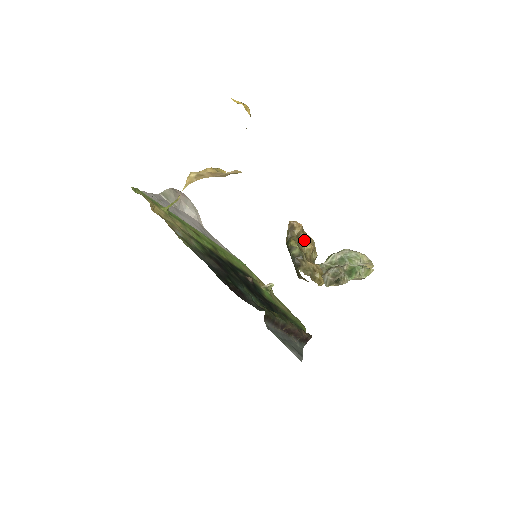
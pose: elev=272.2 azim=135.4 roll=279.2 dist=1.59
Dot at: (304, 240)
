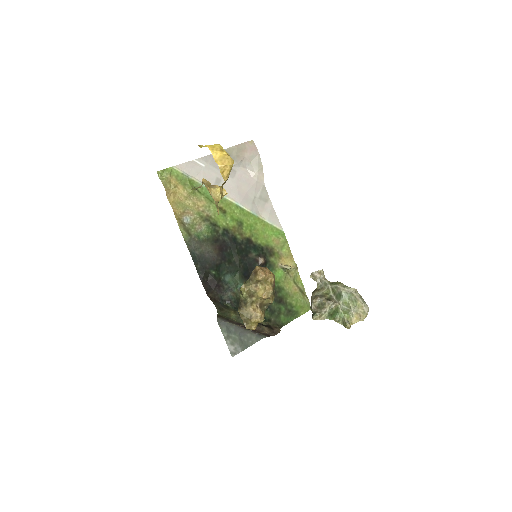
Dot at: (262, 287)
